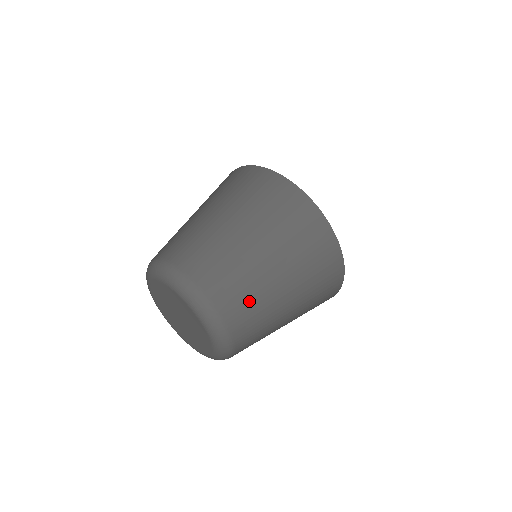
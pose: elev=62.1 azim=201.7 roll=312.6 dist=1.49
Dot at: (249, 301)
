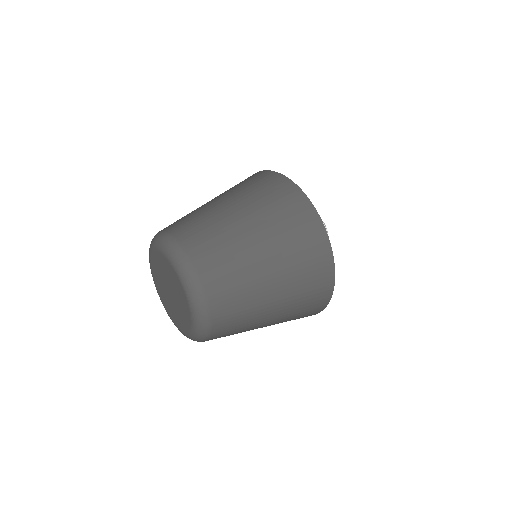
Dot at: (233, 280)
